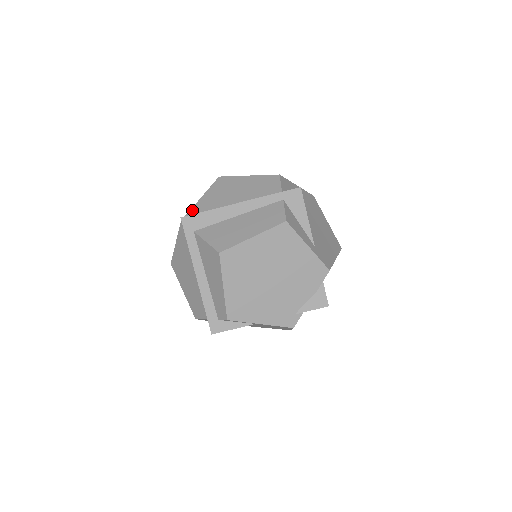
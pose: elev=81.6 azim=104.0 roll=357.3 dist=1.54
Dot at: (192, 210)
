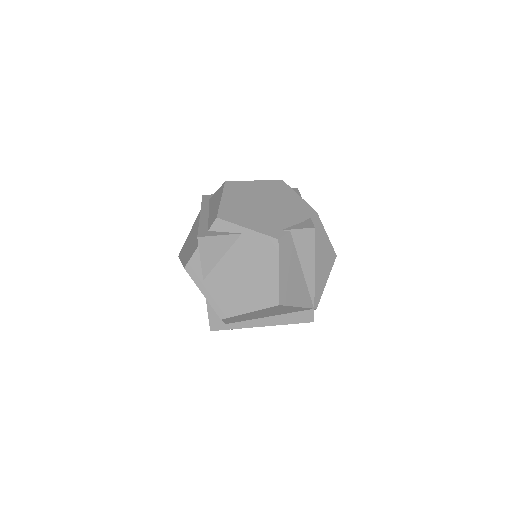
Dot at: occluded
